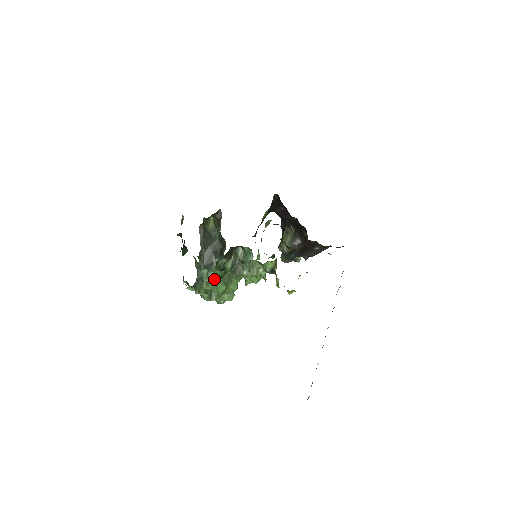
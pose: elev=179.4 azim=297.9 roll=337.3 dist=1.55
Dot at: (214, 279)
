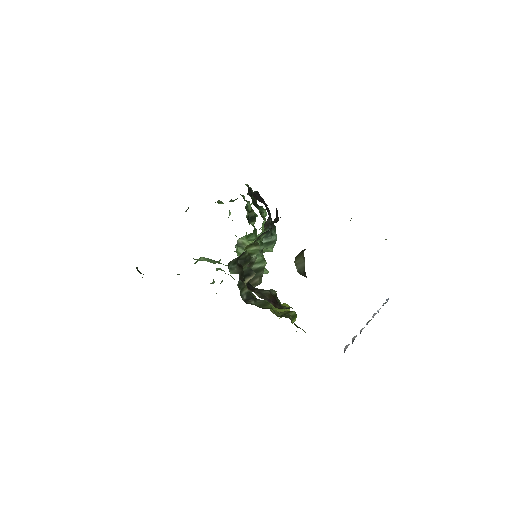
Dot at: (204, 257)
